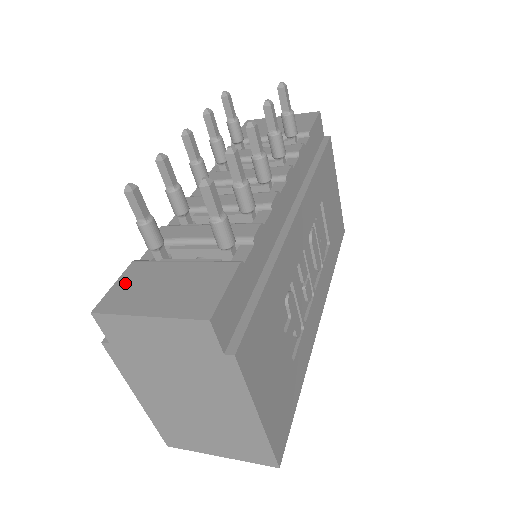
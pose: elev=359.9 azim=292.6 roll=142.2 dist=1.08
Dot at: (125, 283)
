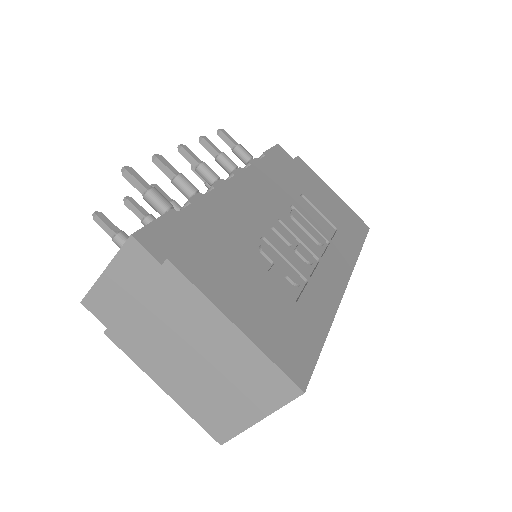
Dot at: occluded
